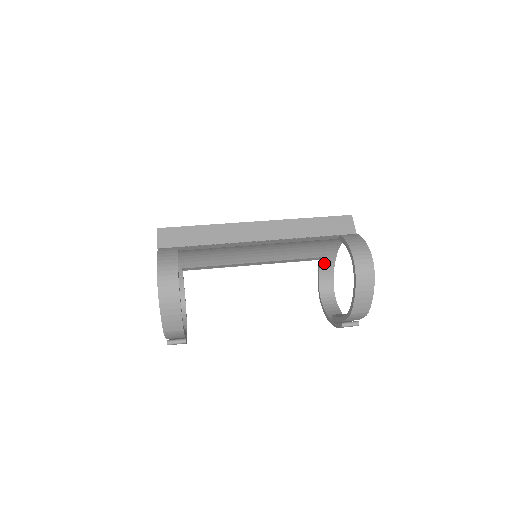
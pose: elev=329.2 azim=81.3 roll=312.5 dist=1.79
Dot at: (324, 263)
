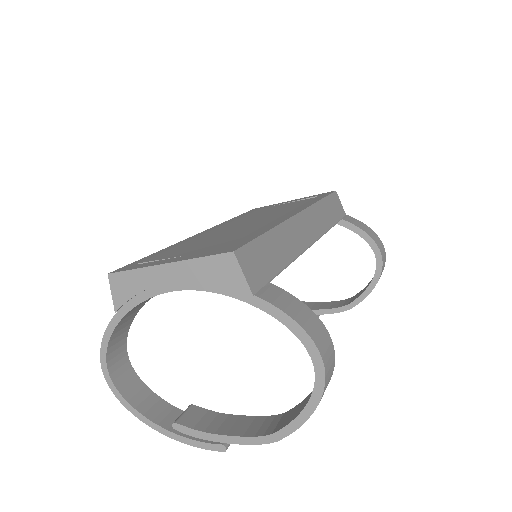
Dot at: occluded
